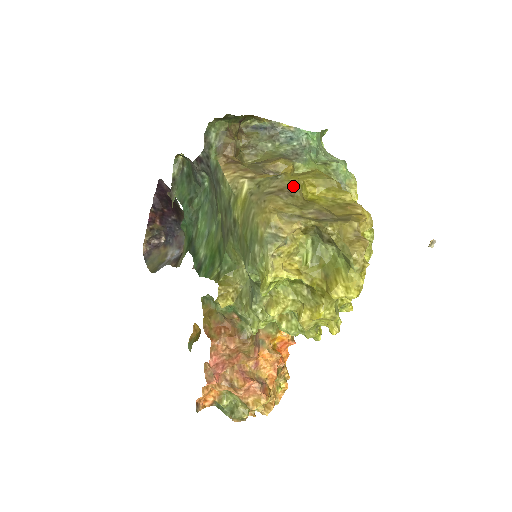
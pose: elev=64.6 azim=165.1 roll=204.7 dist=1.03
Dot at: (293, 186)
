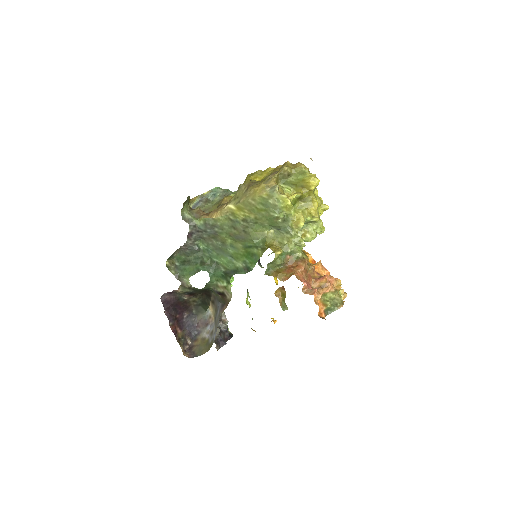
Dot at: (251, 181)
